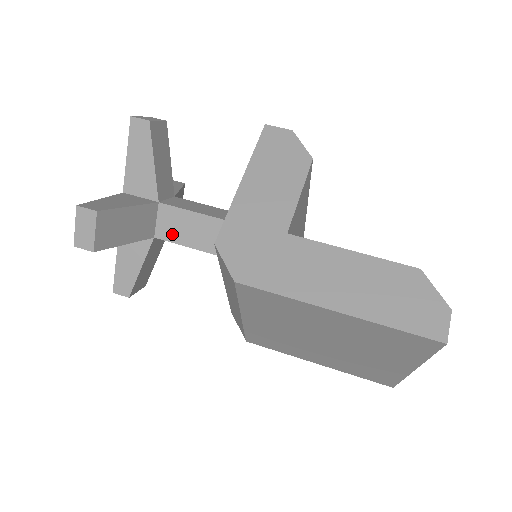
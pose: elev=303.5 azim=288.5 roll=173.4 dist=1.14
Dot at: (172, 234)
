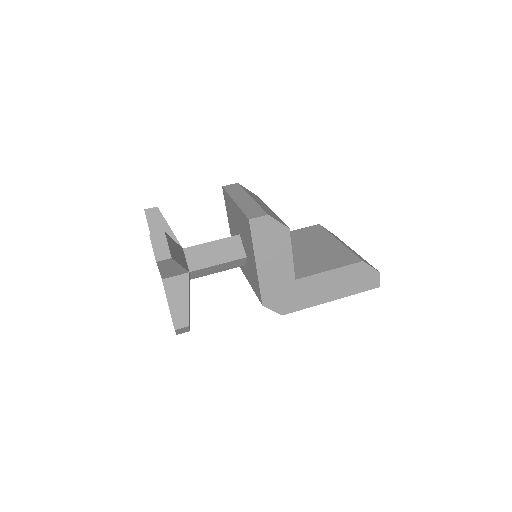
Dot at: (202, 275)
